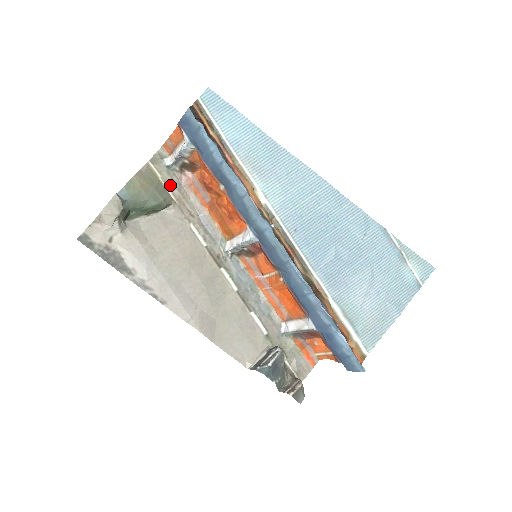
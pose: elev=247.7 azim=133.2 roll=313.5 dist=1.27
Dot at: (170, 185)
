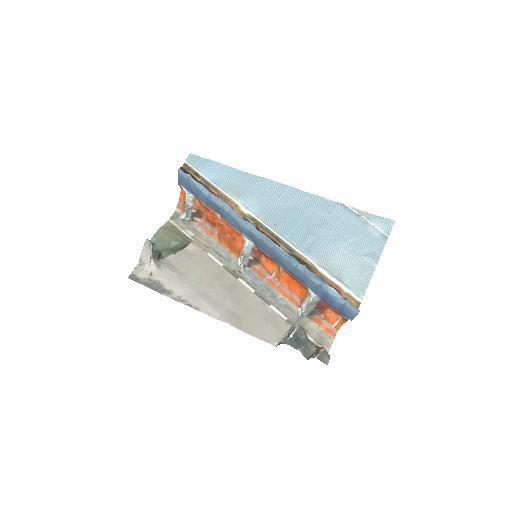
Dot at: (187, 231)
